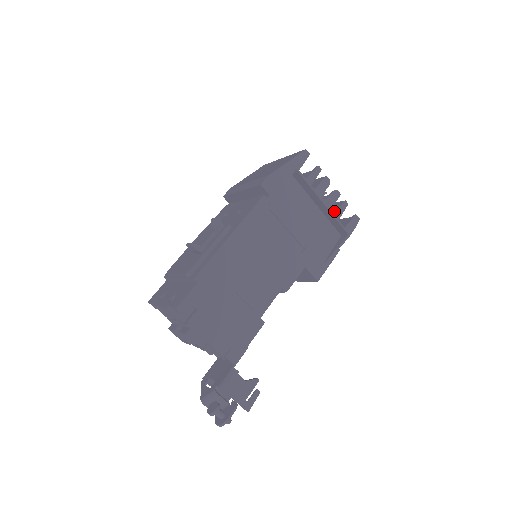
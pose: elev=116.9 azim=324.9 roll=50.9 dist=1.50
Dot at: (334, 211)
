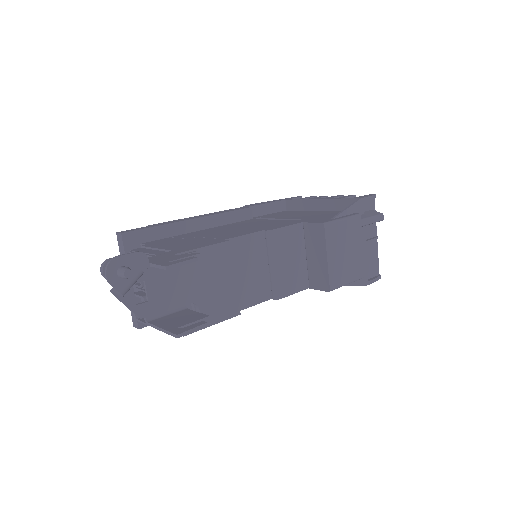
Dot at: occluded
